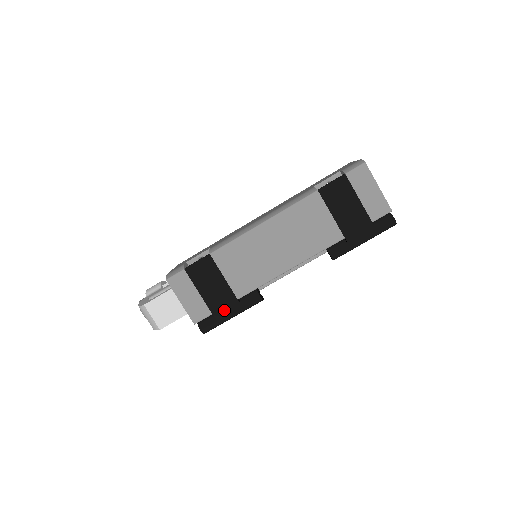
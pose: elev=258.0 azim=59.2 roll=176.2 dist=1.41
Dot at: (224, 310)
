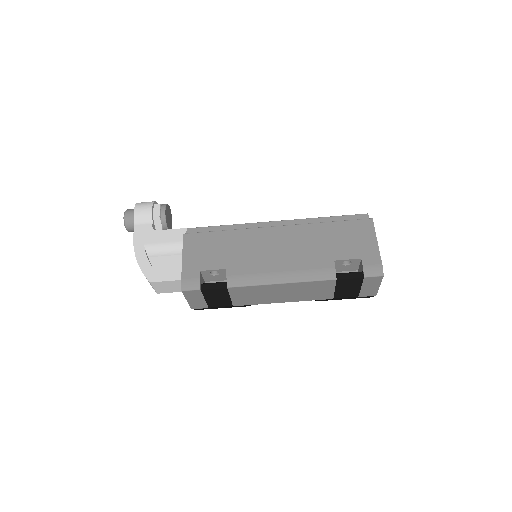
Dot at: (219, 307)
